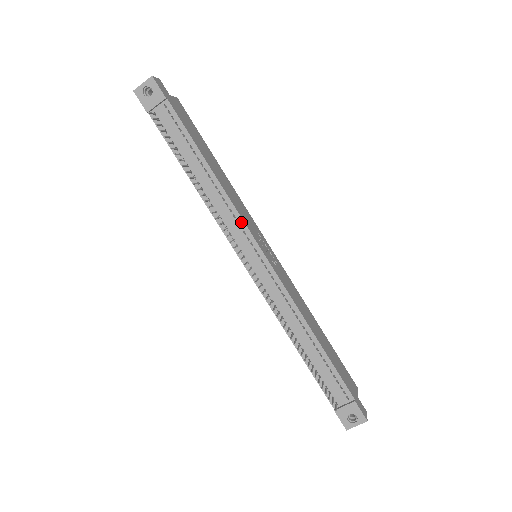
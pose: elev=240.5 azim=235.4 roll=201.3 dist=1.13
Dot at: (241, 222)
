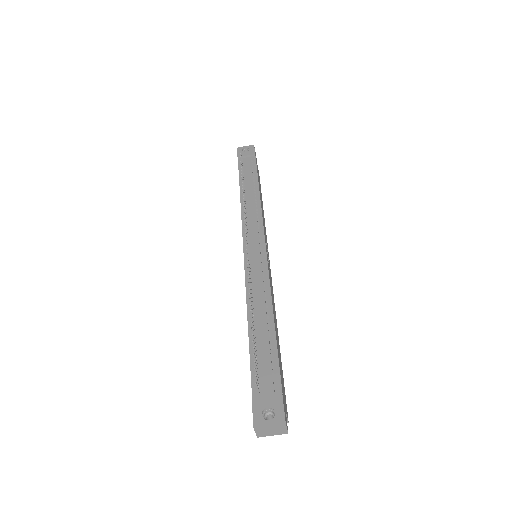
Dot at: (261, 221)
